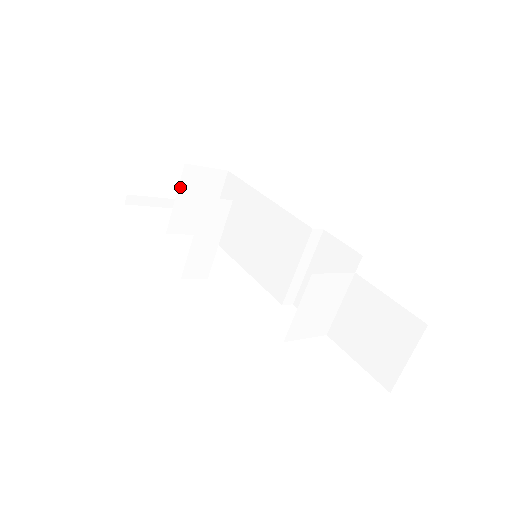
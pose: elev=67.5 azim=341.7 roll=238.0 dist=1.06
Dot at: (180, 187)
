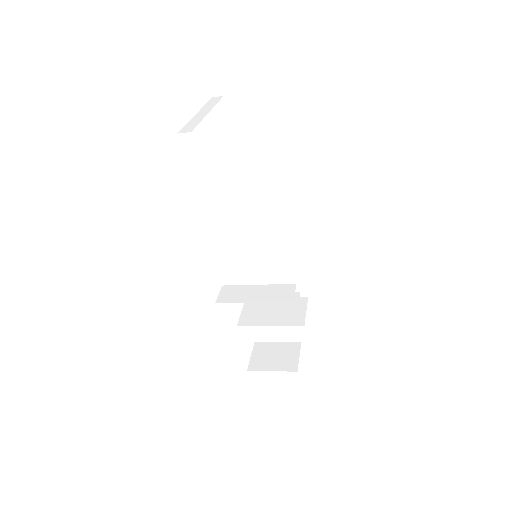
Dot at: occluded
